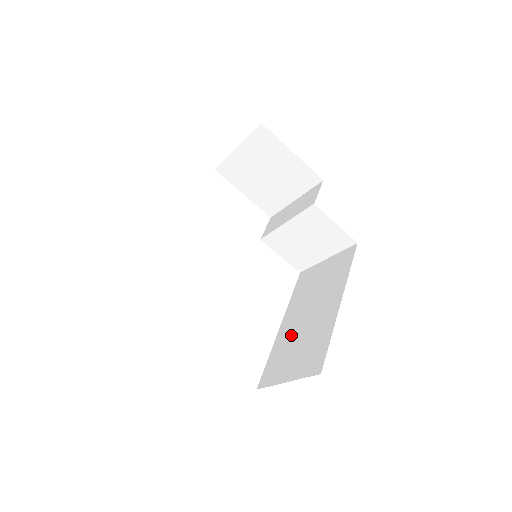
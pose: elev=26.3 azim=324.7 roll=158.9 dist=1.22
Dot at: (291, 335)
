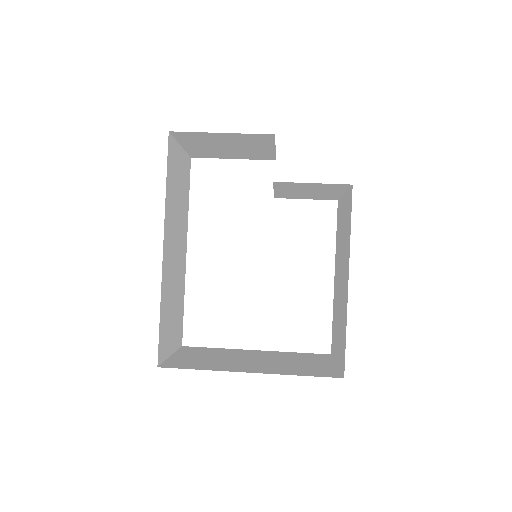
Dot at: (336, 301)
